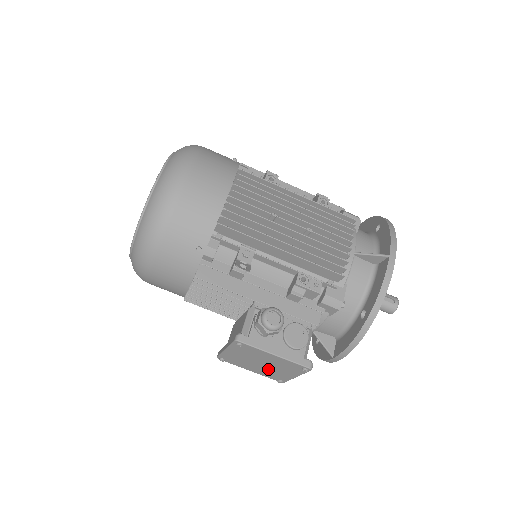
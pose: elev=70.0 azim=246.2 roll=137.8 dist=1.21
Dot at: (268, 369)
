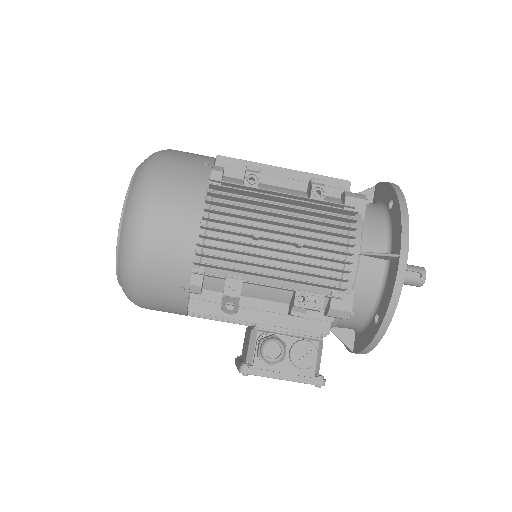
Dot at: occluded
